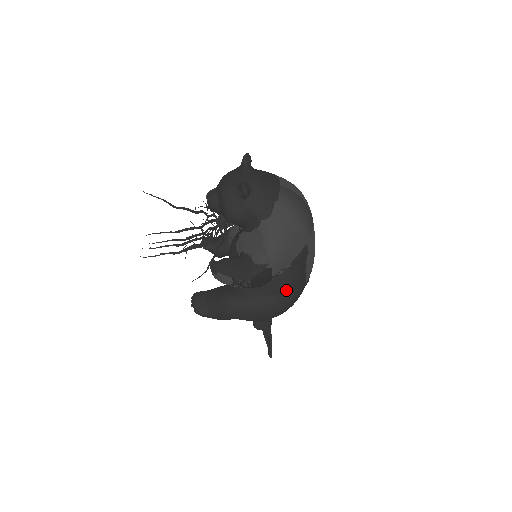
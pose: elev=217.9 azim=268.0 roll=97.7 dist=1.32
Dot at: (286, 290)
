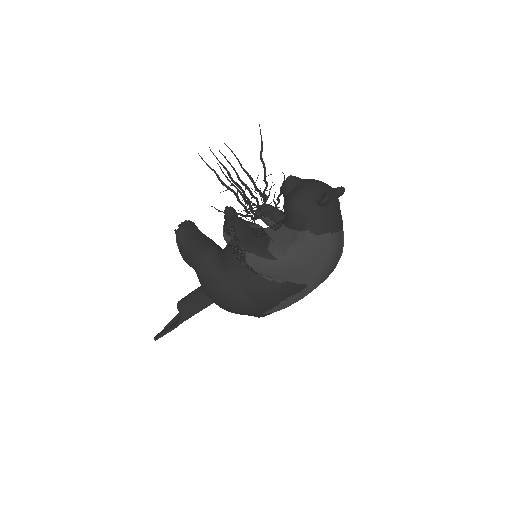
Dot at: (254, 296)
